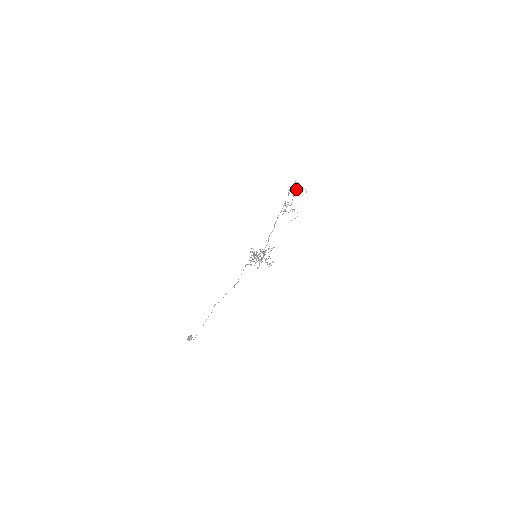
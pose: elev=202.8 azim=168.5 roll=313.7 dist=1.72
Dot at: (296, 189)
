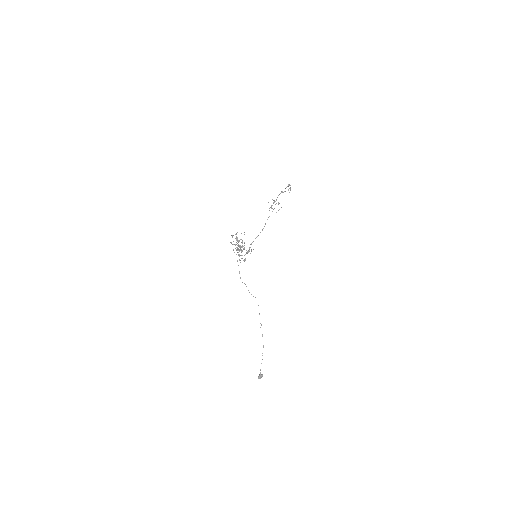
Dot at: (285, 188)
